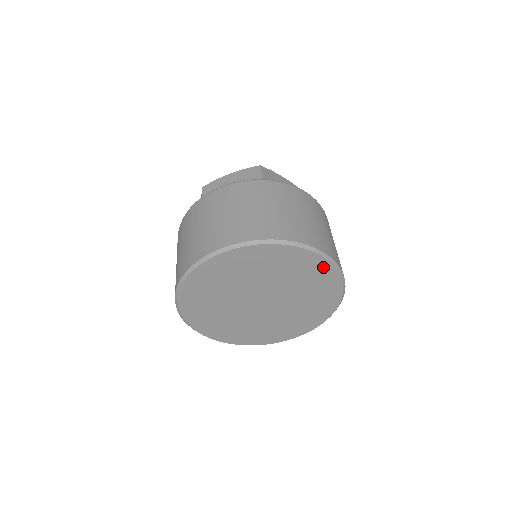
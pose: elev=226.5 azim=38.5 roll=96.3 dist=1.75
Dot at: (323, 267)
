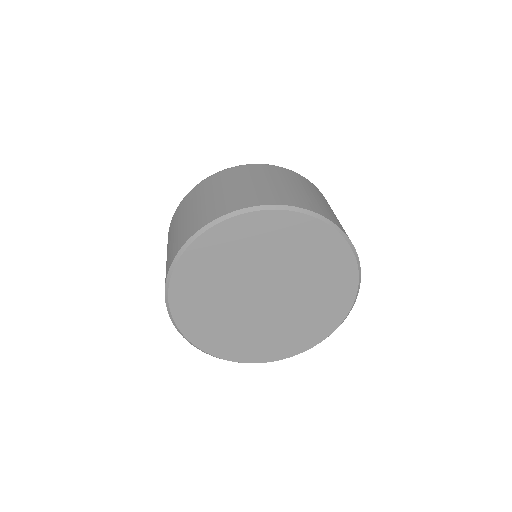
Dot at: (267, 220)
